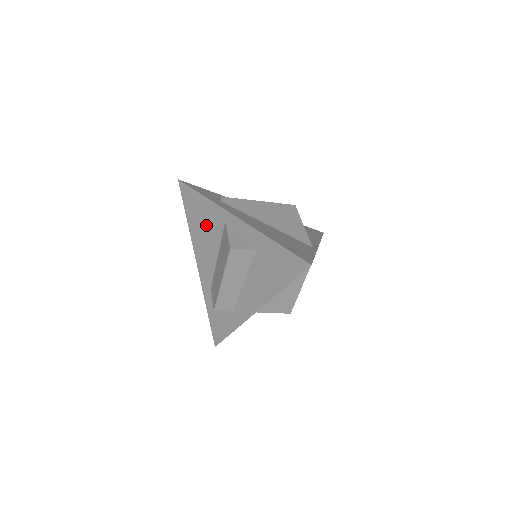
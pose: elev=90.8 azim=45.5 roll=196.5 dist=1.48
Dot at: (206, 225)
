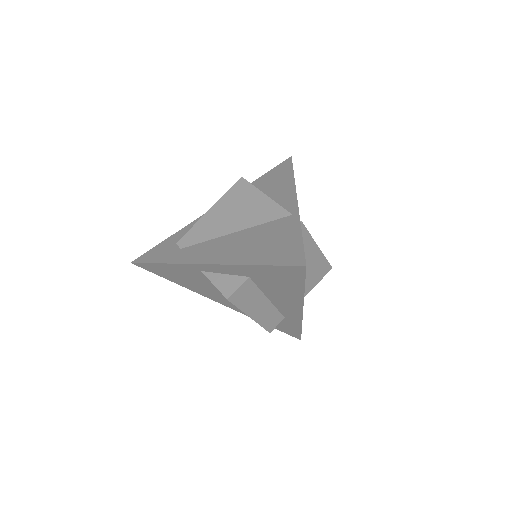
Dot at: (191, 279)
